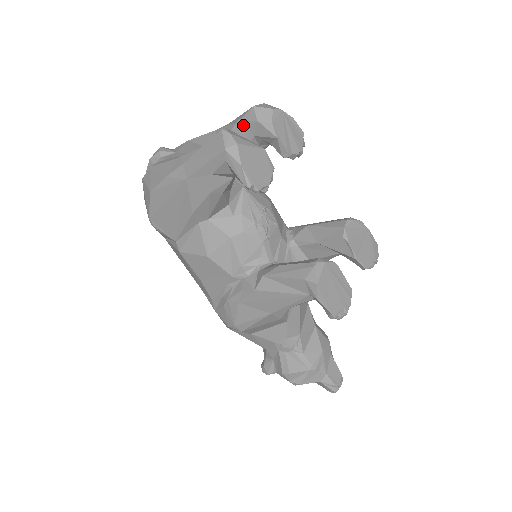
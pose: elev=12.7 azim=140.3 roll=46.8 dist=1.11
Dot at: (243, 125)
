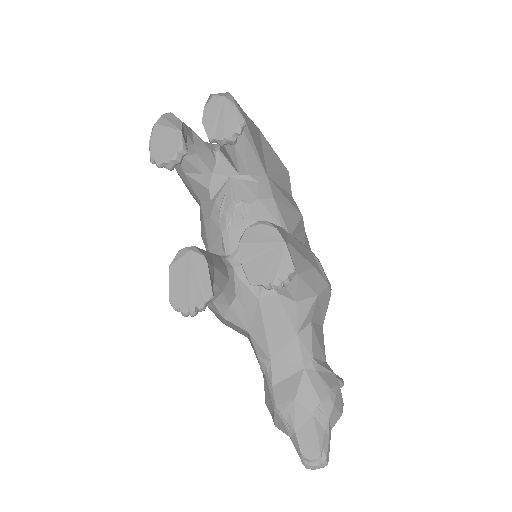
Dot at: occluded
